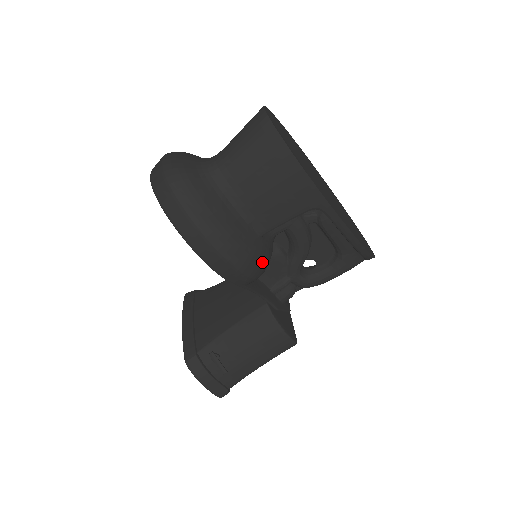
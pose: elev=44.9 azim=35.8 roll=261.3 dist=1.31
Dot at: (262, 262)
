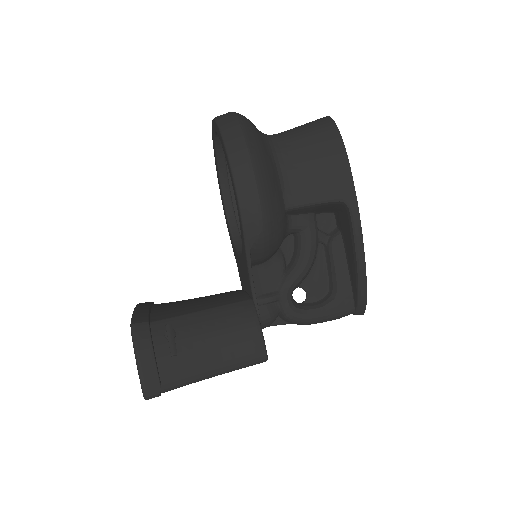
Dot at: (278, 231)
